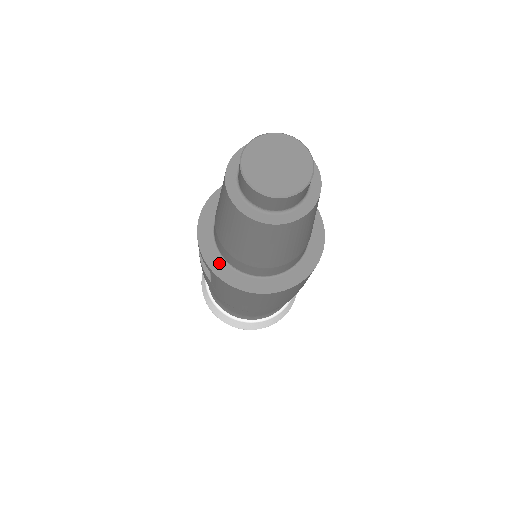
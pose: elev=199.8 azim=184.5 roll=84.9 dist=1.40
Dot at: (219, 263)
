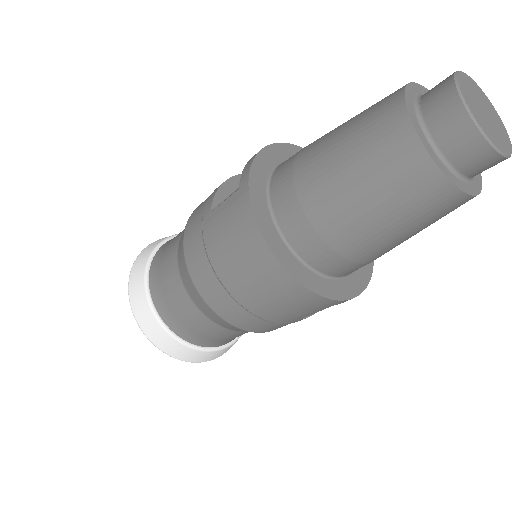
Dot at: (261, 188)
